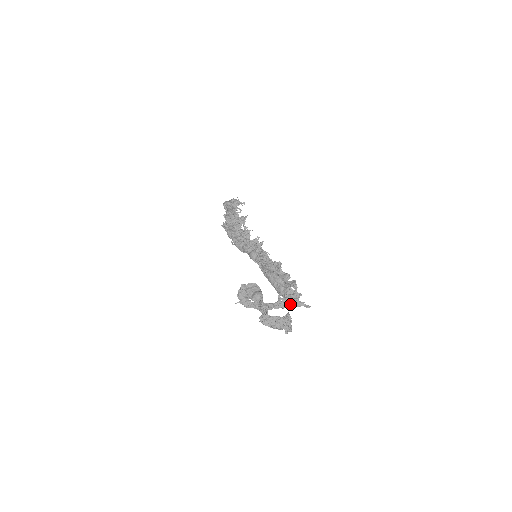
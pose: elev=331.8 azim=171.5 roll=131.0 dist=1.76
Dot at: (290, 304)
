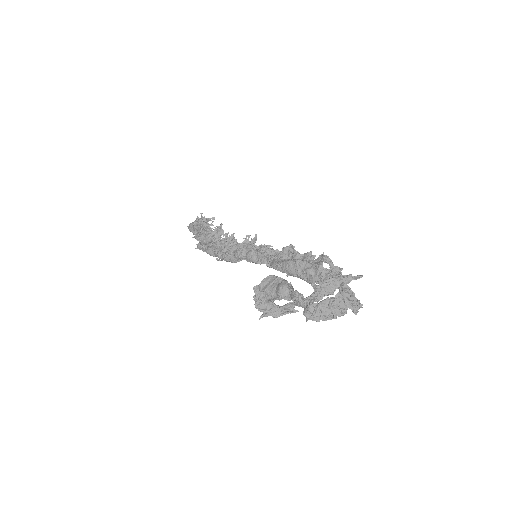
Dot at: (334, 286)
